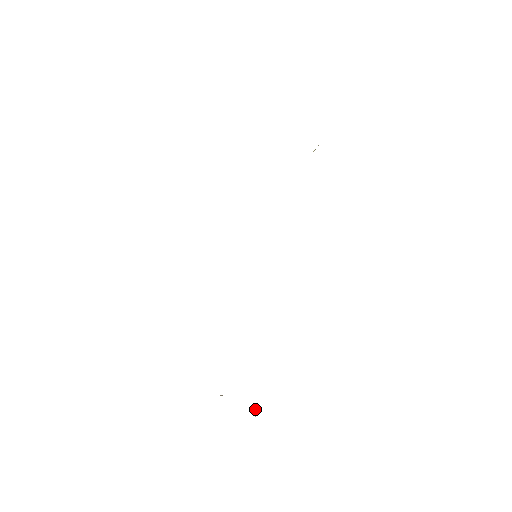
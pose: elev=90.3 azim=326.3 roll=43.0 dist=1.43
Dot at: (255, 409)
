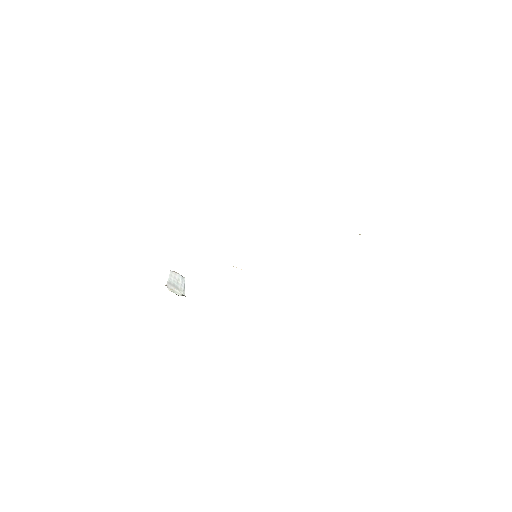
Dot at: occluded
